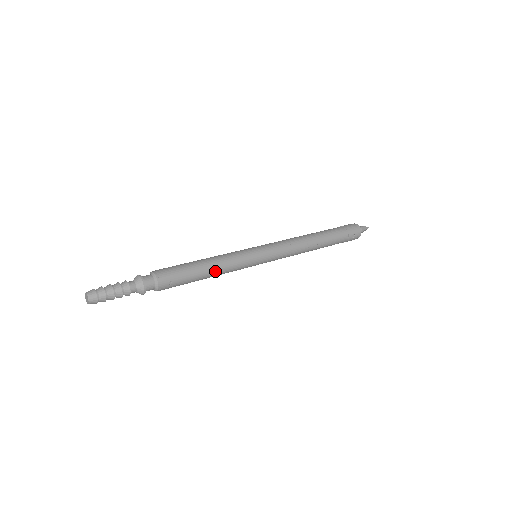
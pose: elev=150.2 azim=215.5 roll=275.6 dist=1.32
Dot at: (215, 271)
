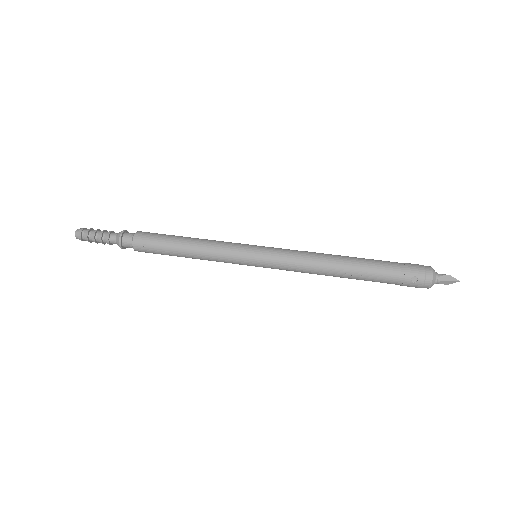
Dot at: (194, 251)
